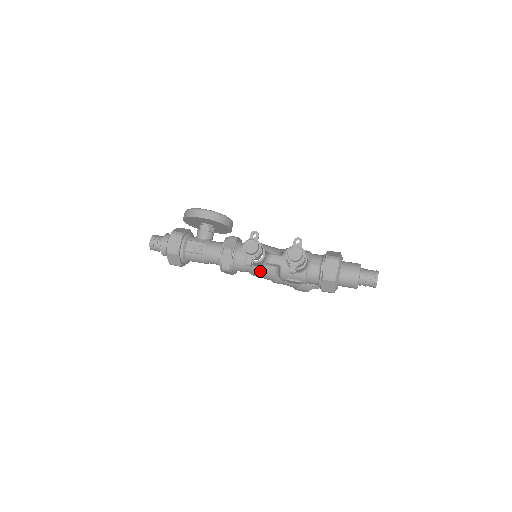
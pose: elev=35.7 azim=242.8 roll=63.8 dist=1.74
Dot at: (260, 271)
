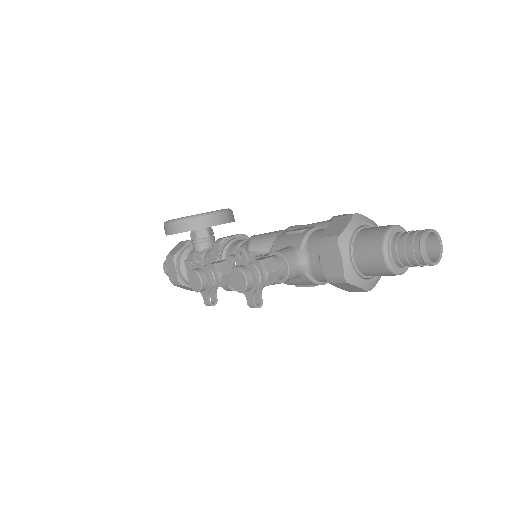
Dot at: occluded
